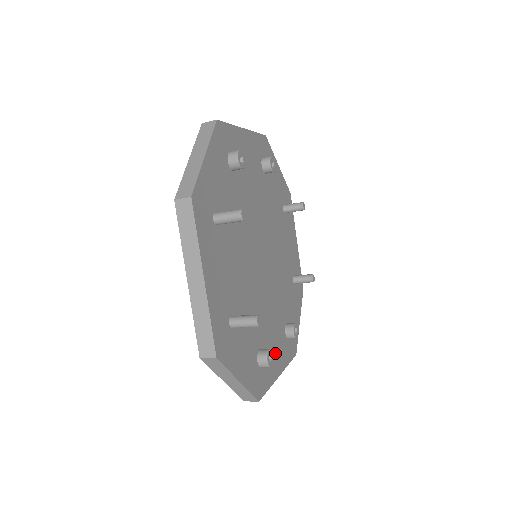
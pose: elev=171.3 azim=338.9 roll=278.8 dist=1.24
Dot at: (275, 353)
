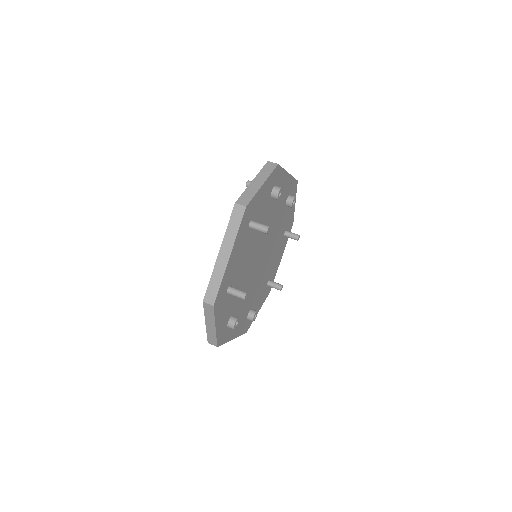
Dot at: (238, 323)
